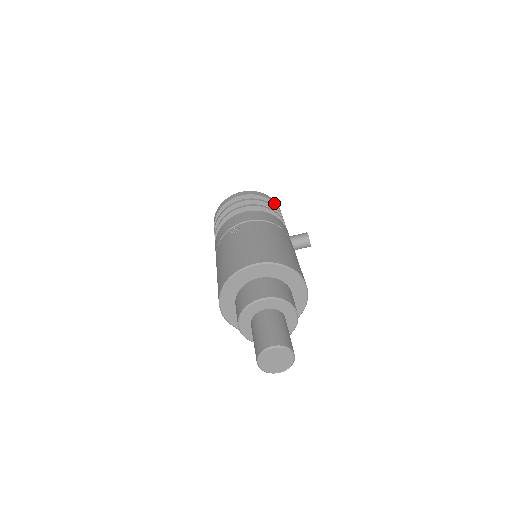
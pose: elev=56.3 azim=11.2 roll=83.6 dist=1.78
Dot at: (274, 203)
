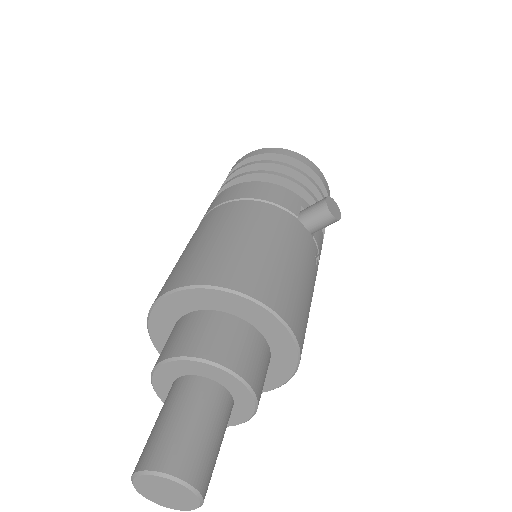
Dot at: (293, 158)
